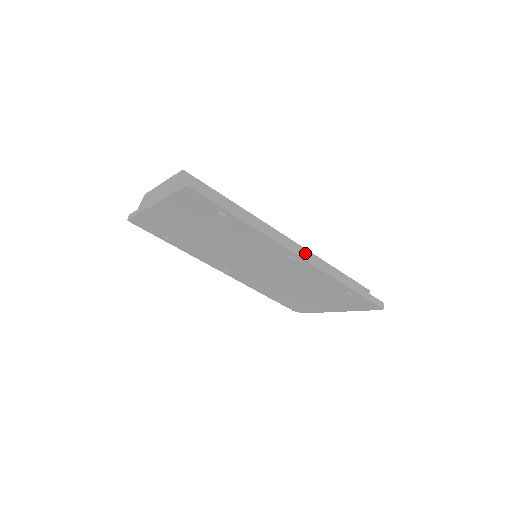
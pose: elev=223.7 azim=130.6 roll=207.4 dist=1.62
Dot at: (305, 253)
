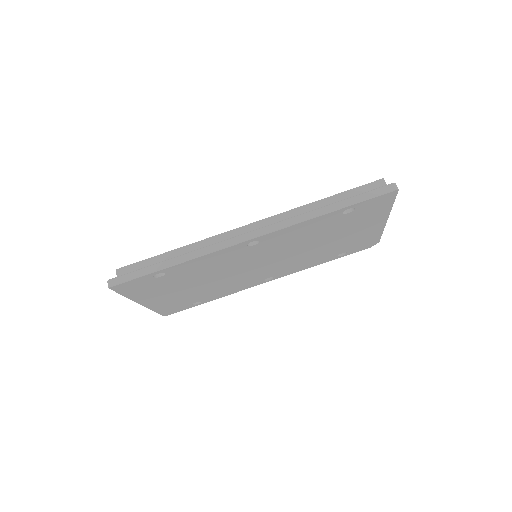
Dot at: (255, 231)
